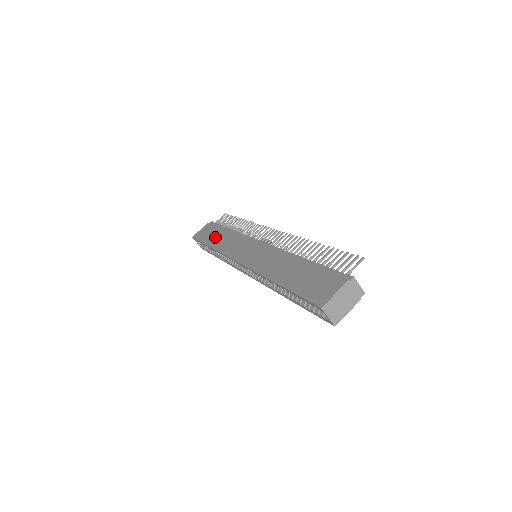
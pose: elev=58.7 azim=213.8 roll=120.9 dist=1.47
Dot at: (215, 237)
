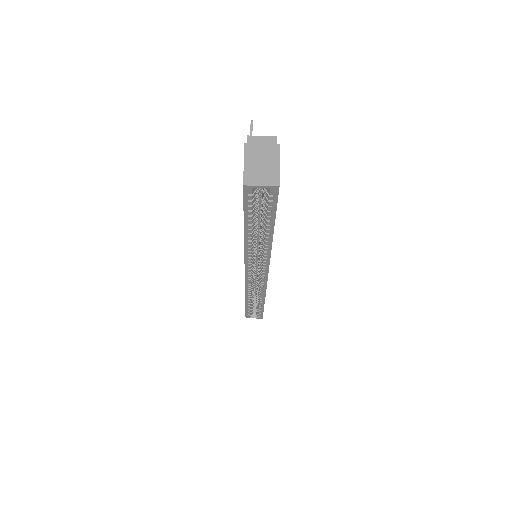
Dot at: occluded
